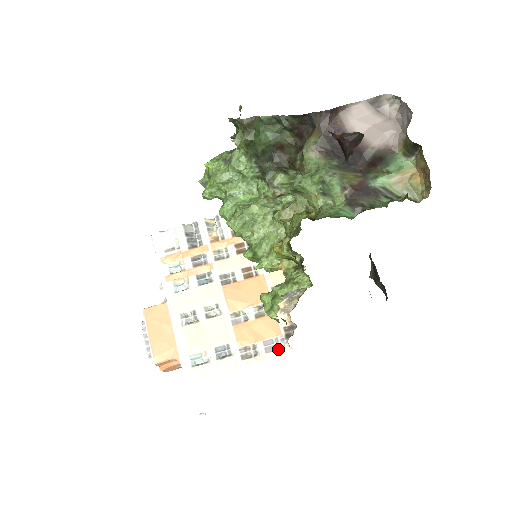
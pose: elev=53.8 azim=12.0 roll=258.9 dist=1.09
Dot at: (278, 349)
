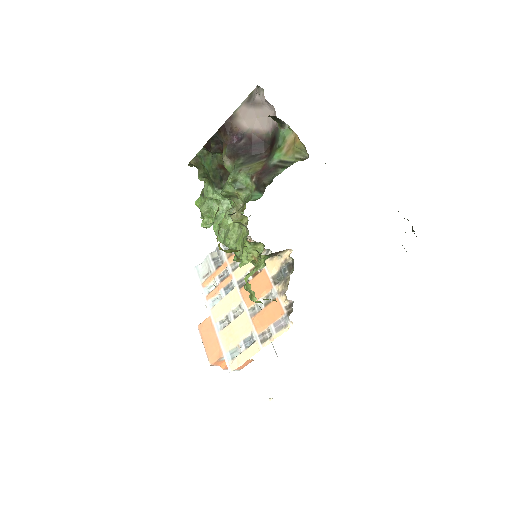
Dot at: (285, 326)
